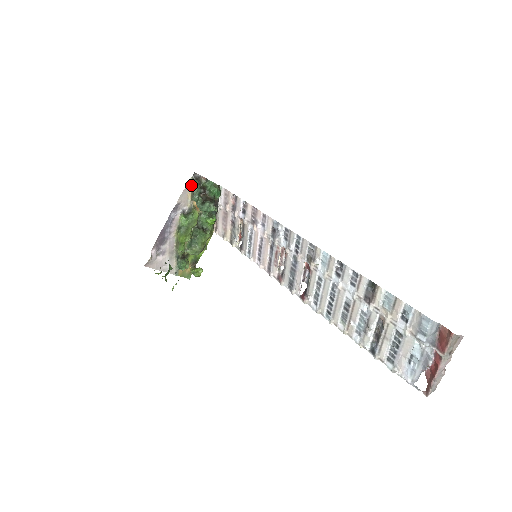
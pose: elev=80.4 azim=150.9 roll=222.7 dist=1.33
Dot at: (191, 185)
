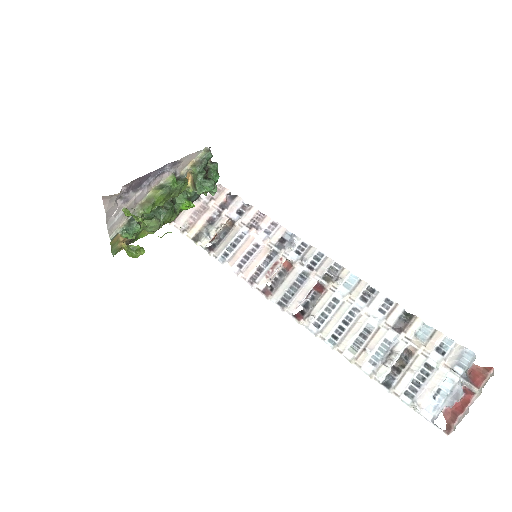
Dot at: (202, 154)
